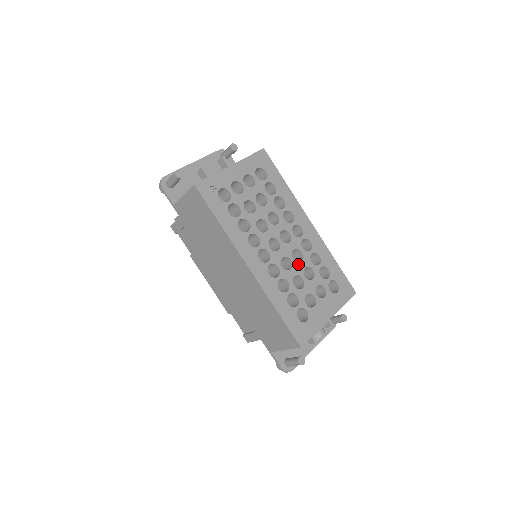
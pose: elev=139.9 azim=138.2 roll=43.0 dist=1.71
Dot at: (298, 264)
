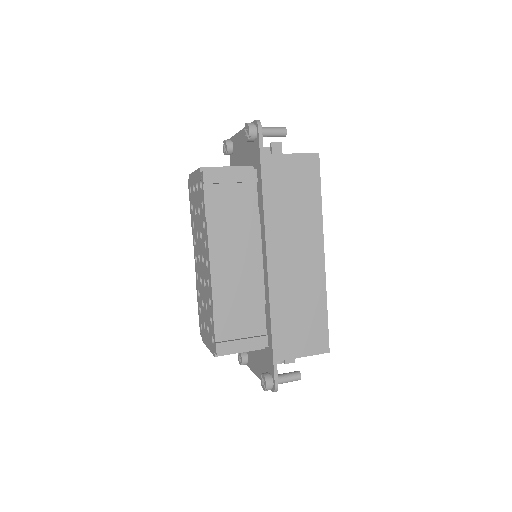
Dot at: occluded
